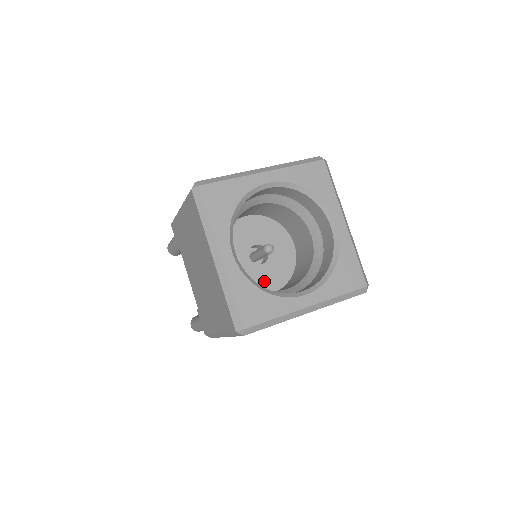
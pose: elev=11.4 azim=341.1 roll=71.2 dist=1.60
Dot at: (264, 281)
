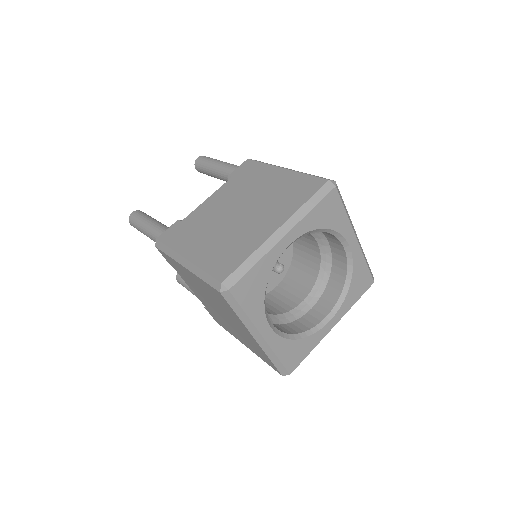
Dot at: (270, 279)
